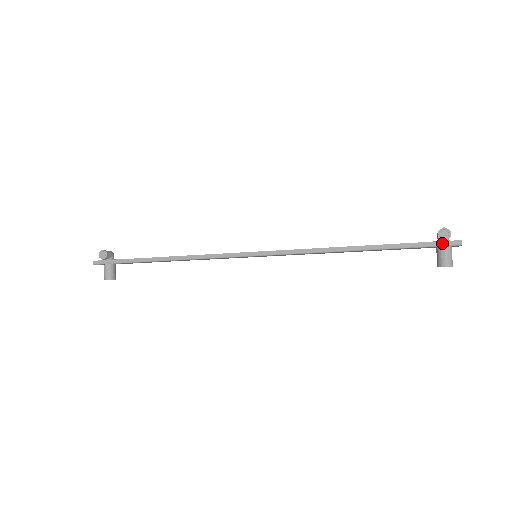
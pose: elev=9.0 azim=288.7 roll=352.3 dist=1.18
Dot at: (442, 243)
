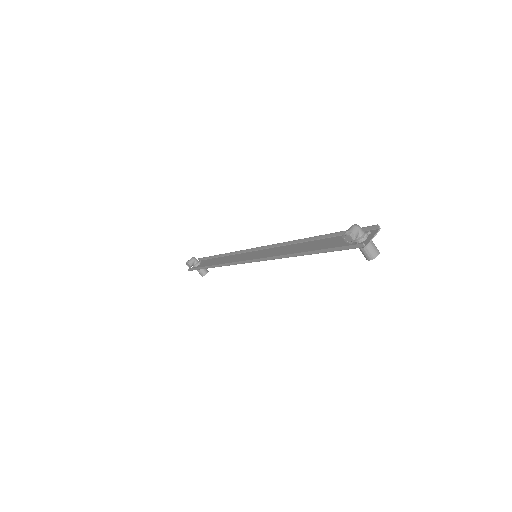
Dot at: (350, 247)
